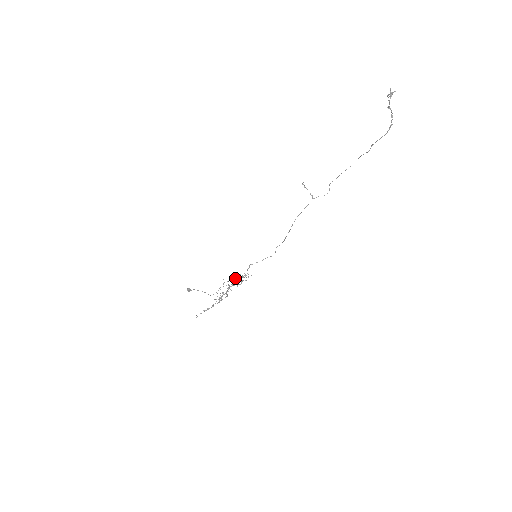
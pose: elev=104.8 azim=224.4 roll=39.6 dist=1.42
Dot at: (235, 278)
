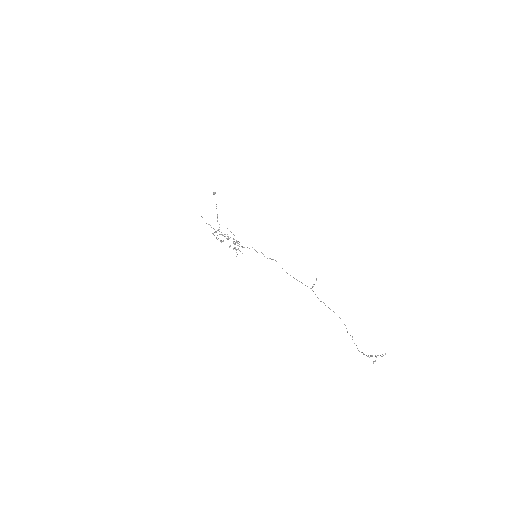
Dot at: (235, 243)
